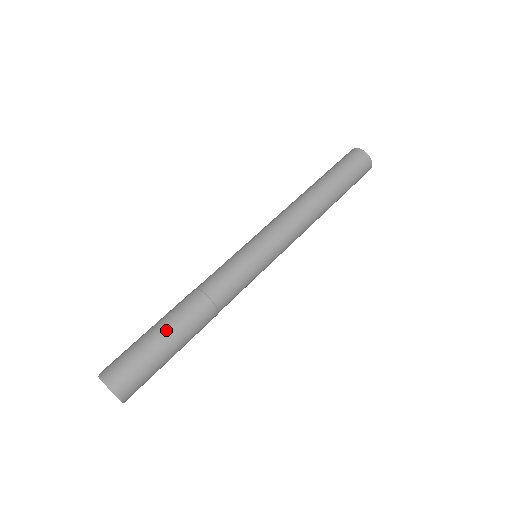
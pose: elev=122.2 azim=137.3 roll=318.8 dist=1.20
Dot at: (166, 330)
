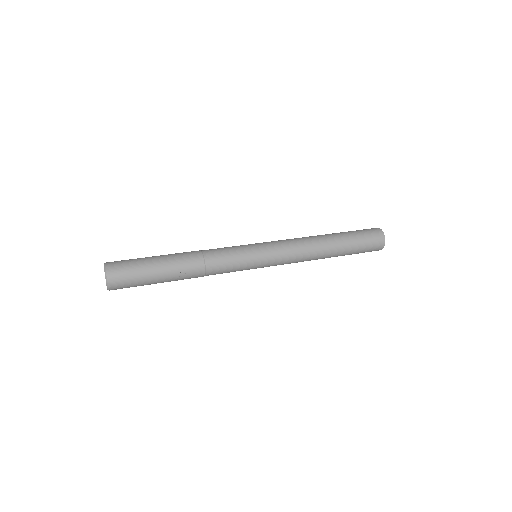
Dot at: occluded
